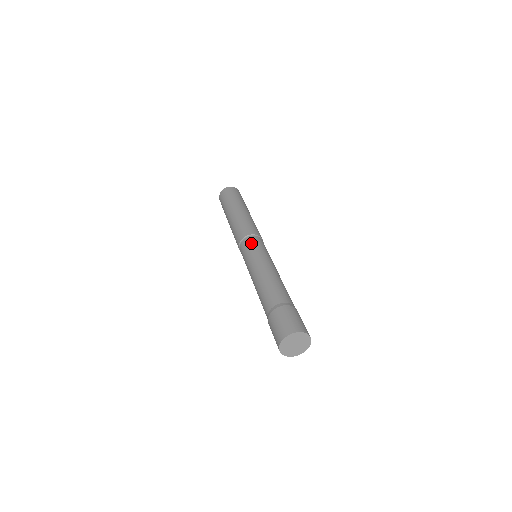
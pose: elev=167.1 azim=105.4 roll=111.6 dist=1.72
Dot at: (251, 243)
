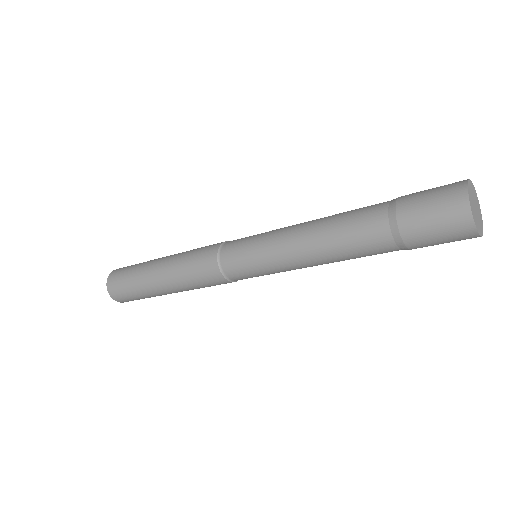
Dot at: (237, 242)
